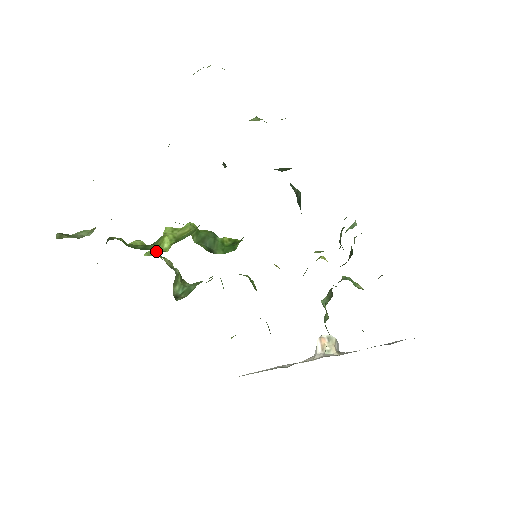
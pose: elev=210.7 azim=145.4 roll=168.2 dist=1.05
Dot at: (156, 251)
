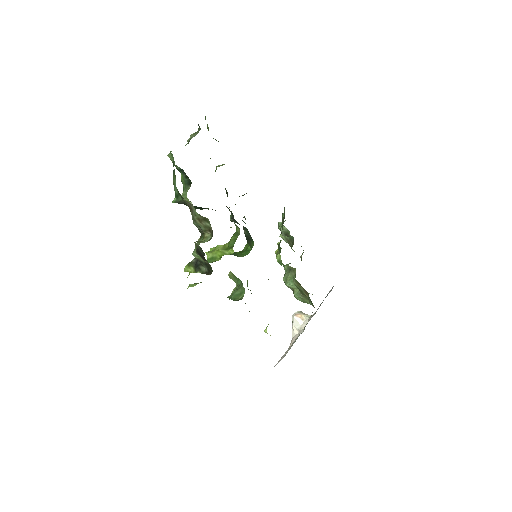
Dot at: (194, 284)
